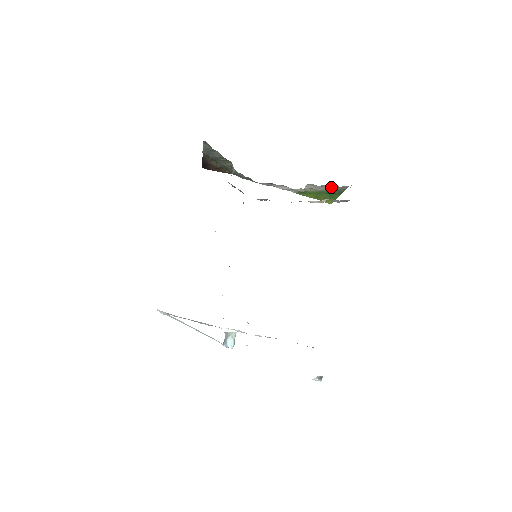
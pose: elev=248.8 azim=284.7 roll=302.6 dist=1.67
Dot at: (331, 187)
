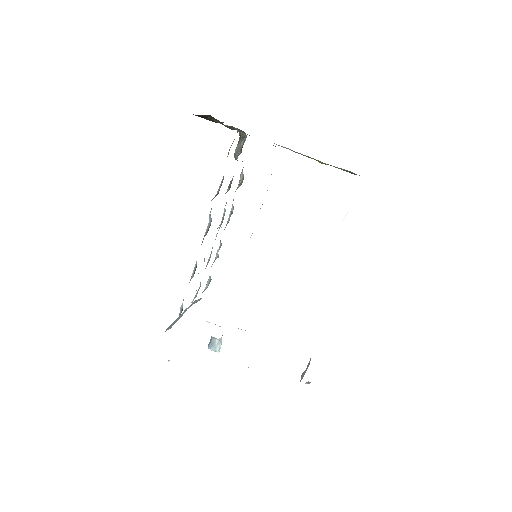
Dot at: (346, 170)
